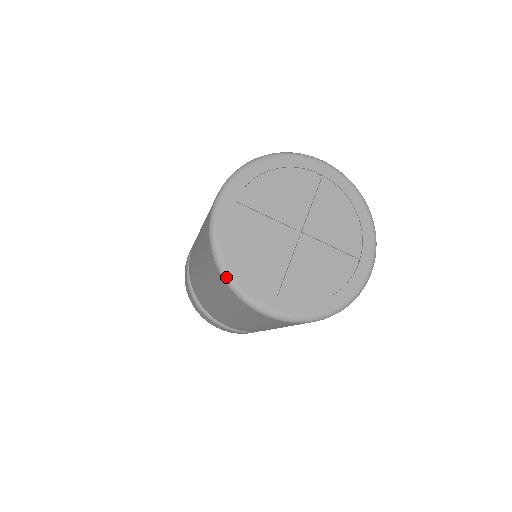
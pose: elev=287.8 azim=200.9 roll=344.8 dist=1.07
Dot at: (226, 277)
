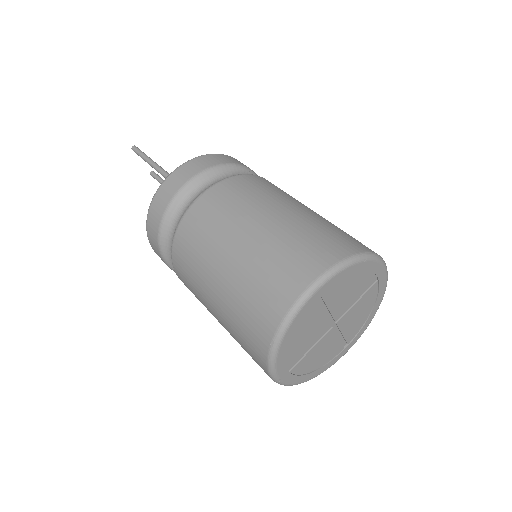
Dot at: (273, 356)
